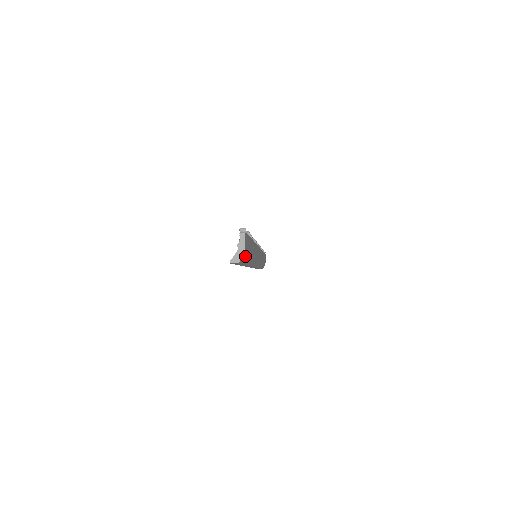
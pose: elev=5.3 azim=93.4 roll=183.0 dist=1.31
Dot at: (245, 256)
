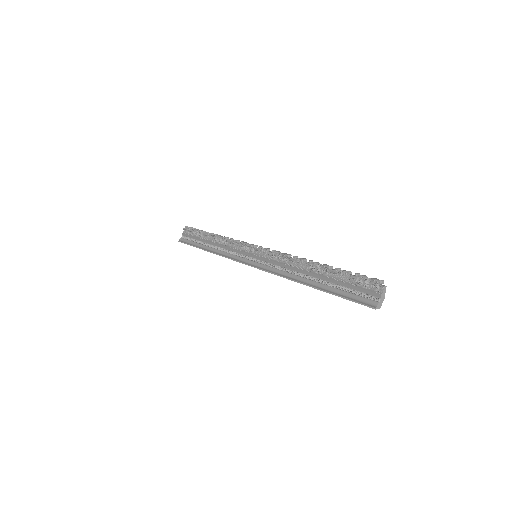
Dot at: (363, 296)
